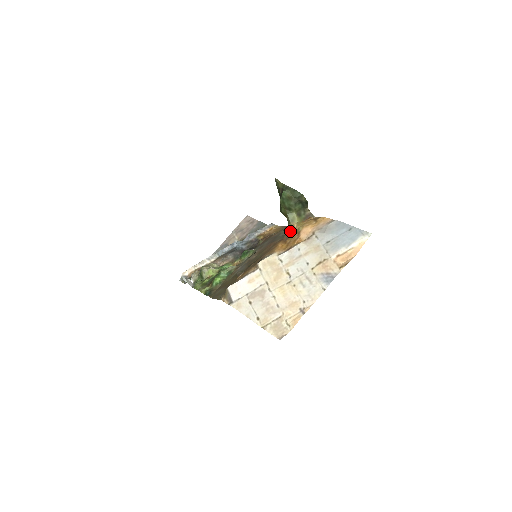
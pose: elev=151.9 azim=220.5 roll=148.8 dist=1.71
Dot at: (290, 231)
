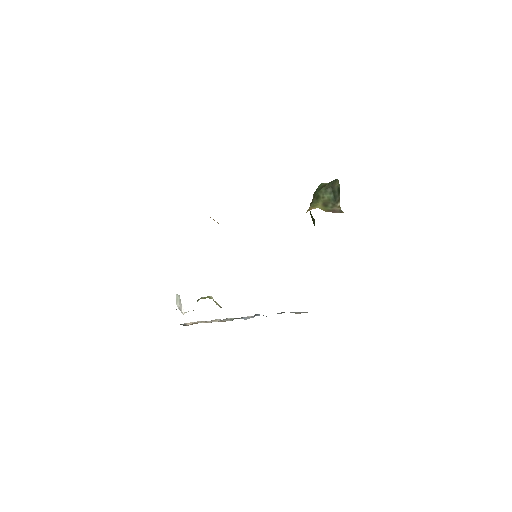
Dot at: occluded
